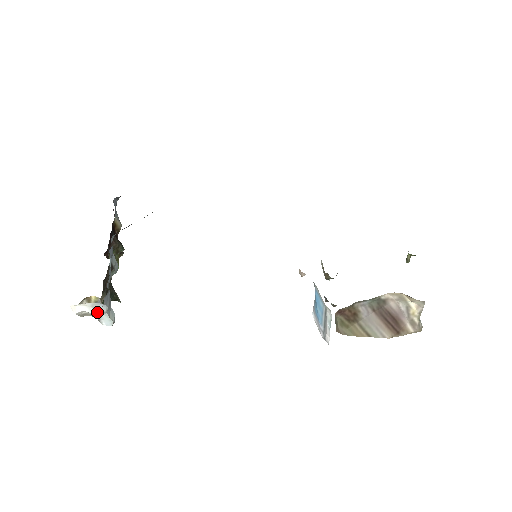
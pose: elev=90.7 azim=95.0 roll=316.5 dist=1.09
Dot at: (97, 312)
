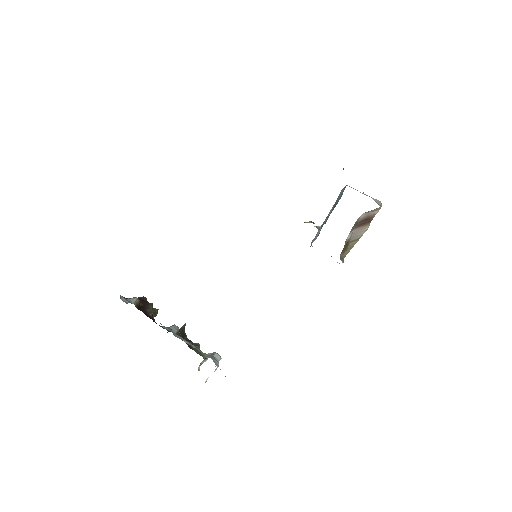
Dot at: occluded
